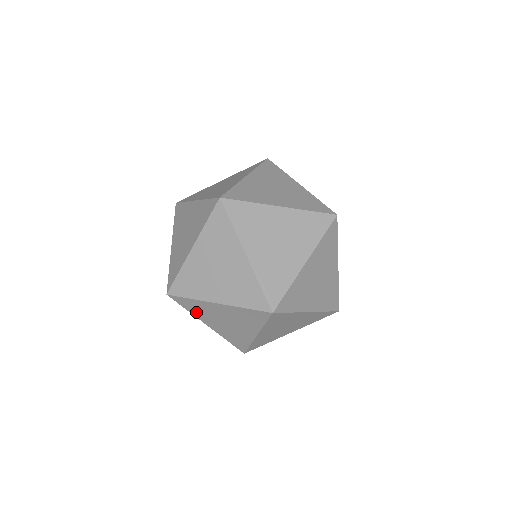
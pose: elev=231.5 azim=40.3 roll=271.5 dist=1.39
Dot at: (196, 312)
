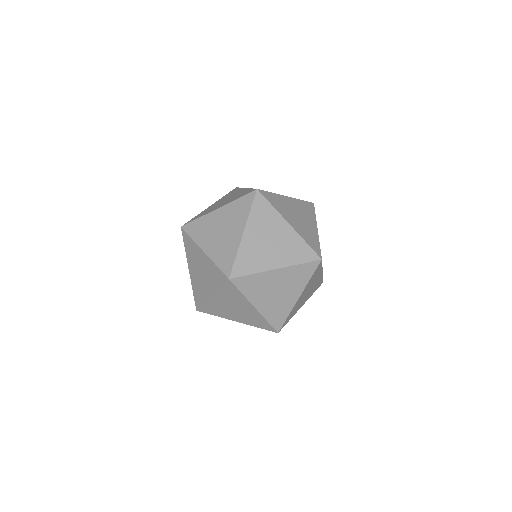
Dot at: (189, 253)
